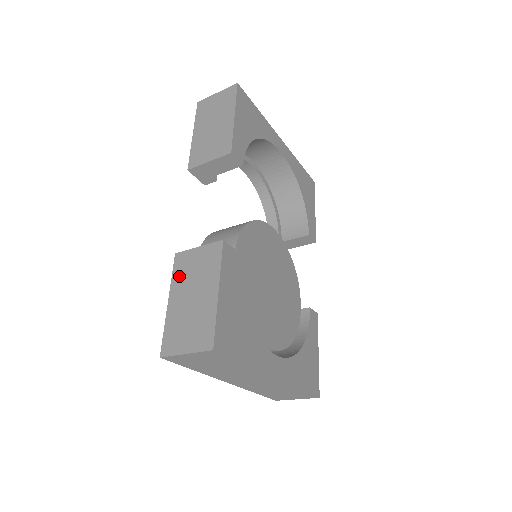
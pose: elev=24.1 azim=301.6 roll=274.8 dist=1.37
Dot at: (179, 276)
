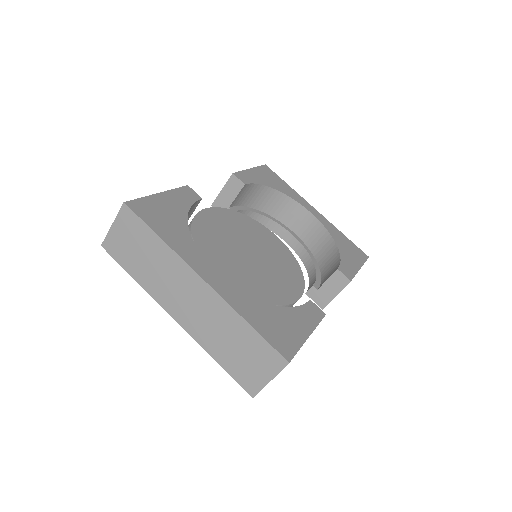
Dot at: occluded
